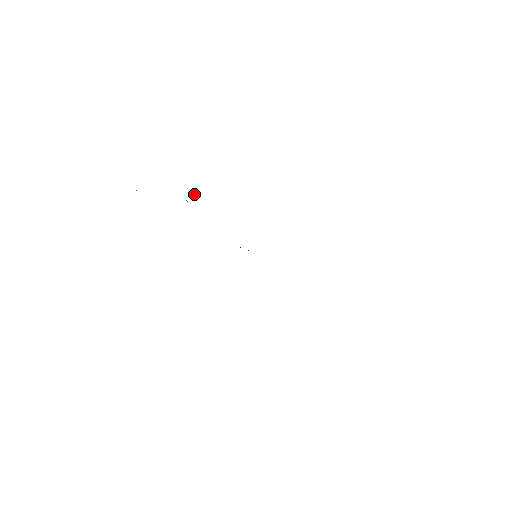
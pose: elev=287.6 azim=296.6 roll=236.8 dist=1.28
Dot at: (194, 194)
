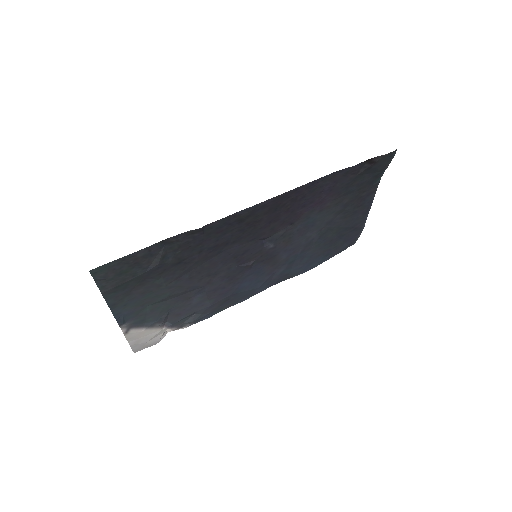
Dot at: occluded
